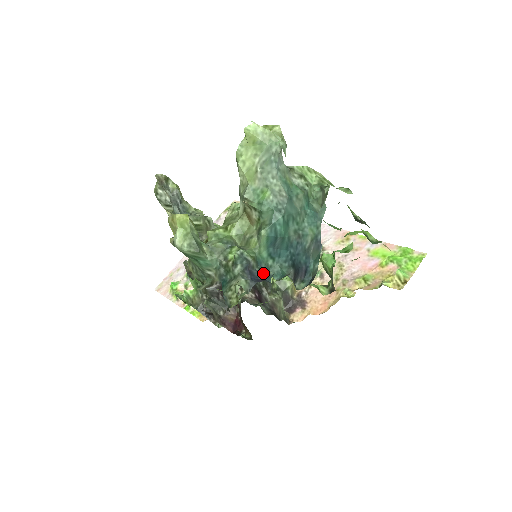
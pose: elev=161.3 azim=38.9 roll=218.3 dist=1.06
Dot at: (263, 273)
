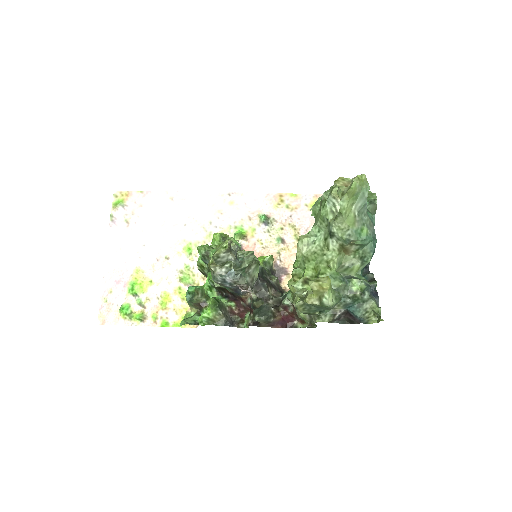
Dot at: (371, 286)
